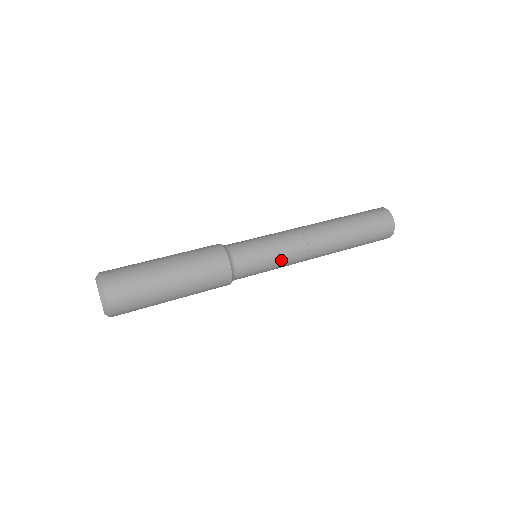
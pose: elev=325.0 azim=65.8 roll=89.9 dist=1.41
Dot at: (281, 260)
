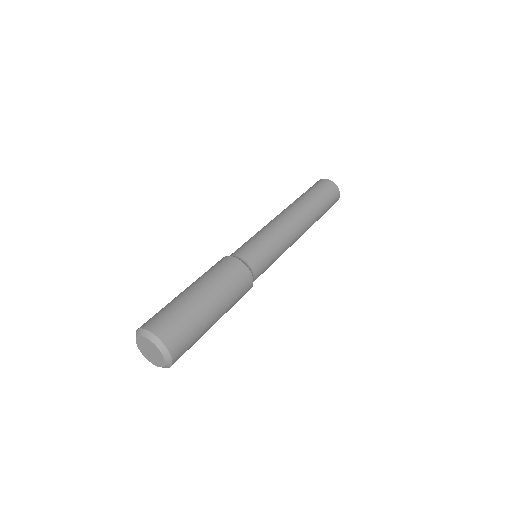
Dot at: (275, 240)
